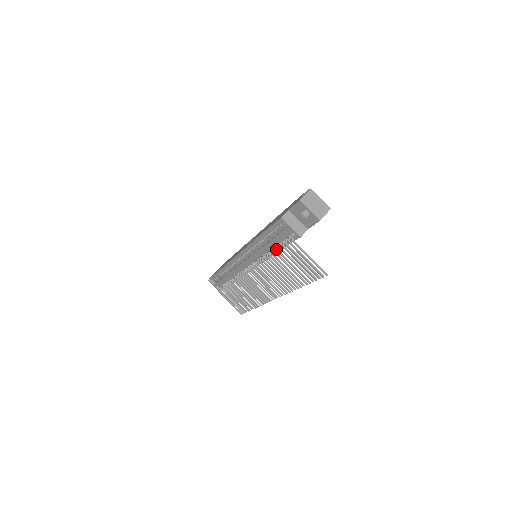
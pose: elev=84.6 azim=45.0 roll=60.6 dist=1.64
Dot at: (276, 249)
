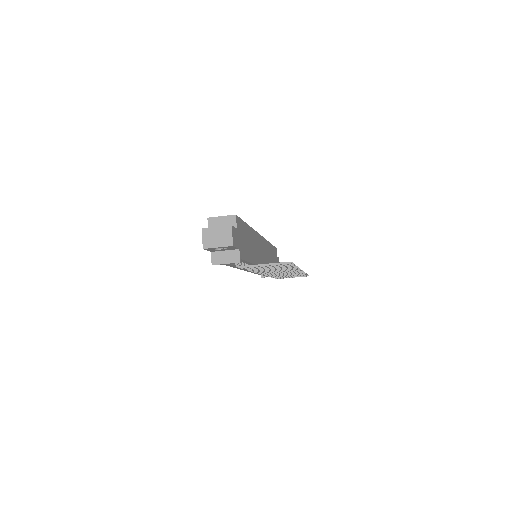
Dot at: occluded
